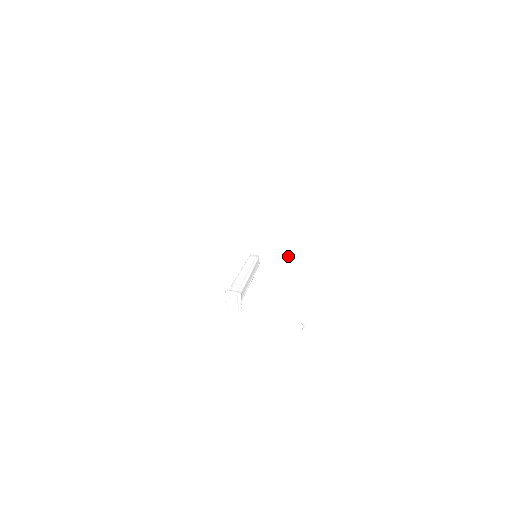
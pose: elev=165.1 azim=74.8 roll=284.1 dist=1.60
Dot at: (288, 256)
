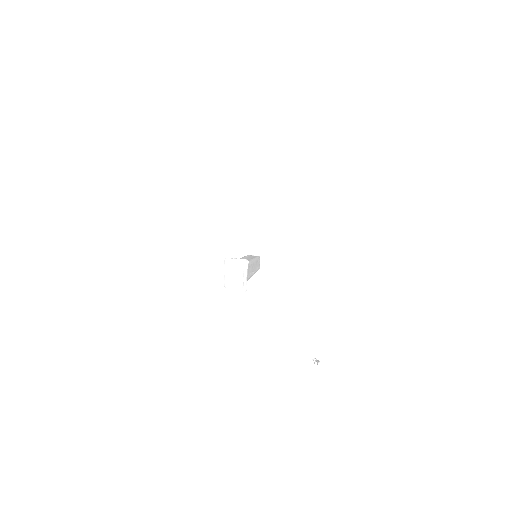
Dot at: (299, 256)
